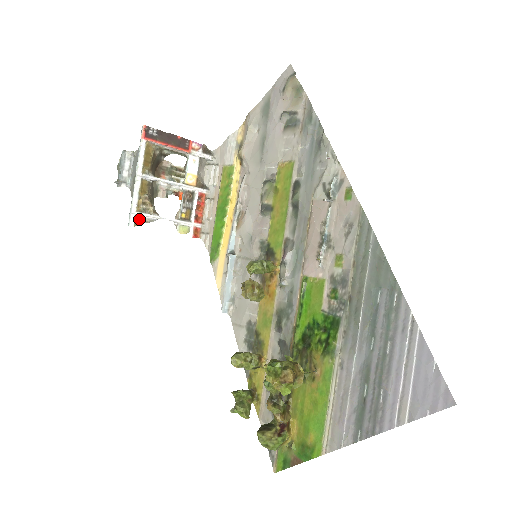
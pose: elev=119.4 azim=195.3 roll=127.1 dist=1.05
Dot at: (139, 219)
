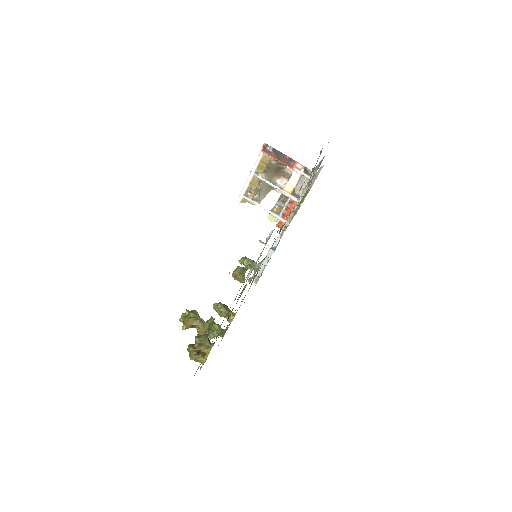
Dot at: (246, 200)
